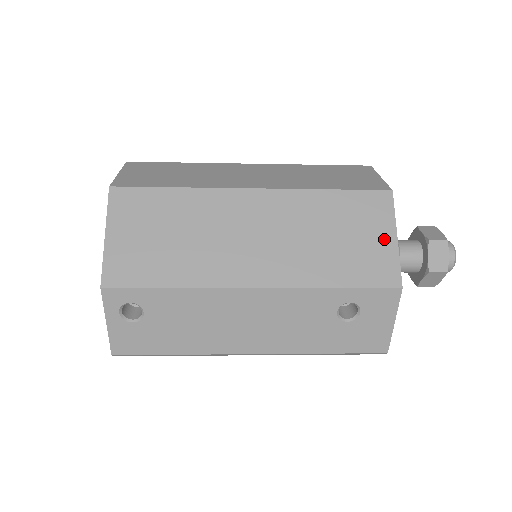
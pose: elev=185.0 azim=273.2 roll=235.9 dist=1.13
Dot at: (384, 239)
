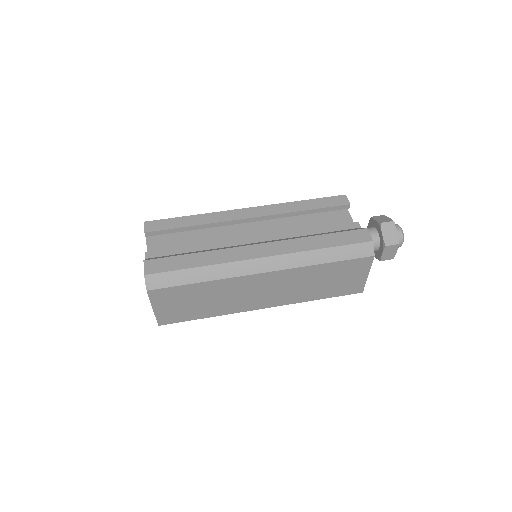
Dot at: occluded
